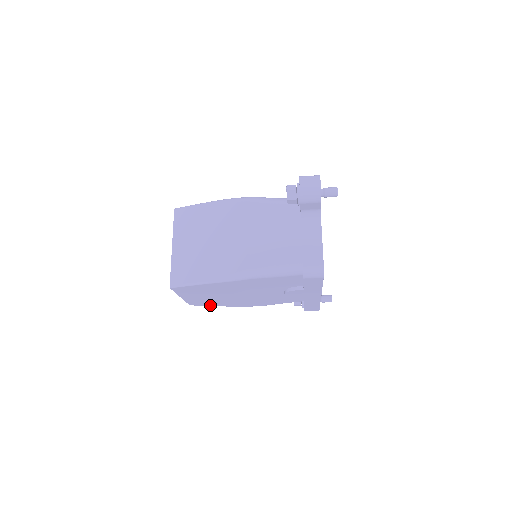
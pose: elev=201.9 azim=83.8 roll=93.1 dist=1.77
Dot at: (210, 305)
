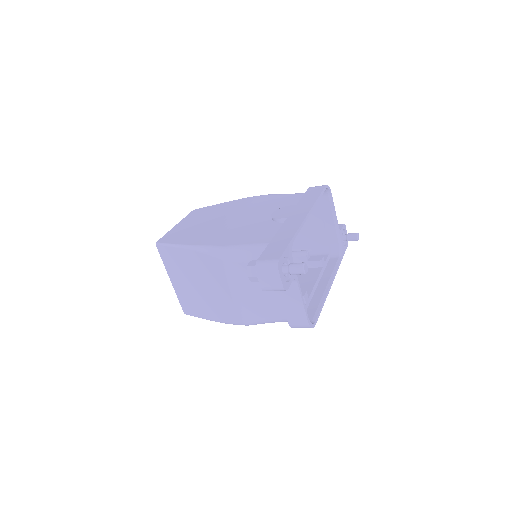
Dot at: occluded
